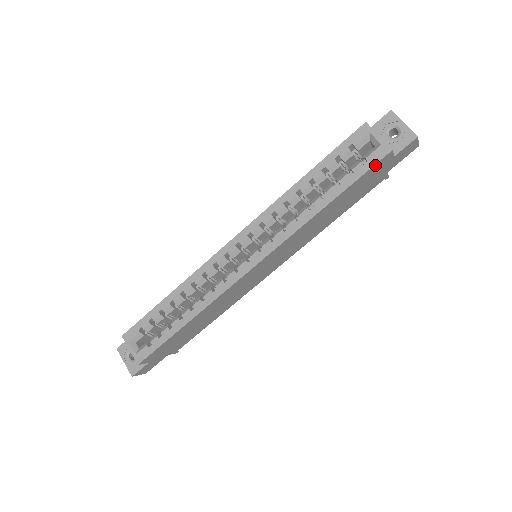
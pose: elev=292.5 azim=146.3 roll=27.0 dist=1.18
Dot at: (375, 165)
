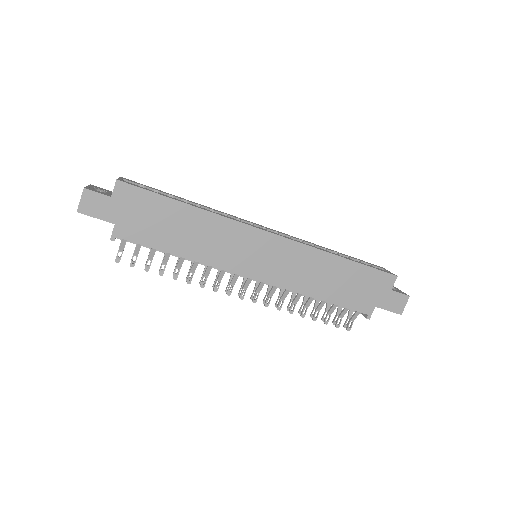
Dot at: (383, 273)
